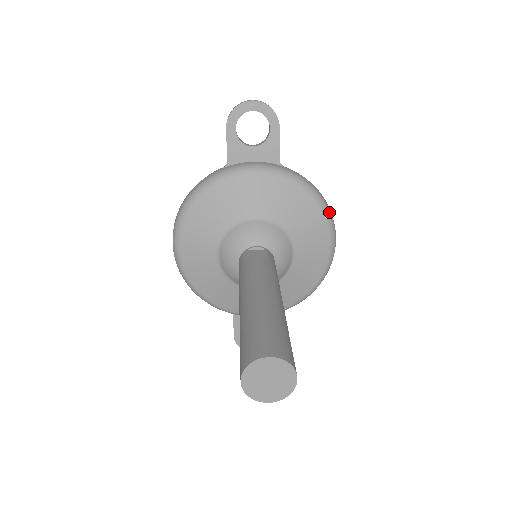
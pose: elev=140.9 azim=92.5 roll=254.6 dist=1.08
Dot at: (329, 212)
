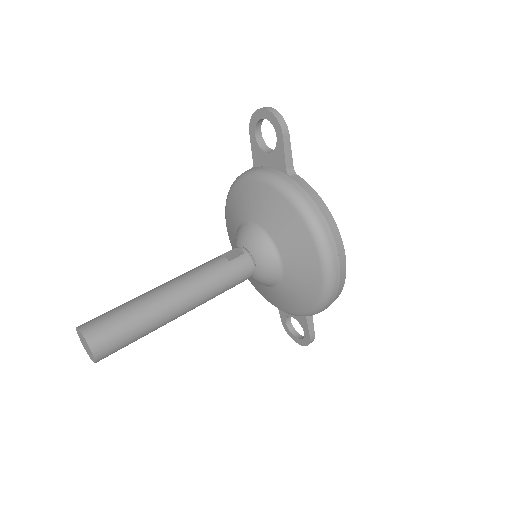
Dot at: (320, 234)
